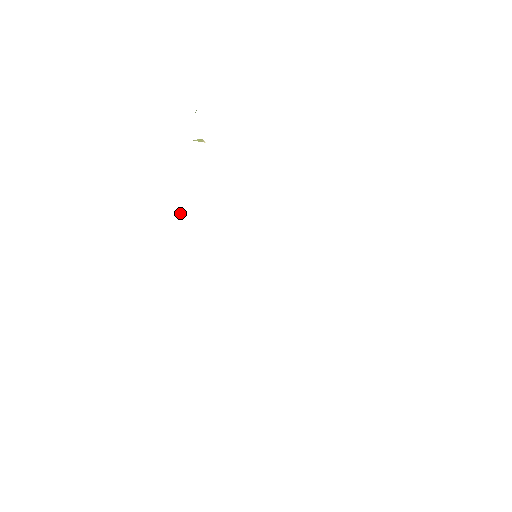
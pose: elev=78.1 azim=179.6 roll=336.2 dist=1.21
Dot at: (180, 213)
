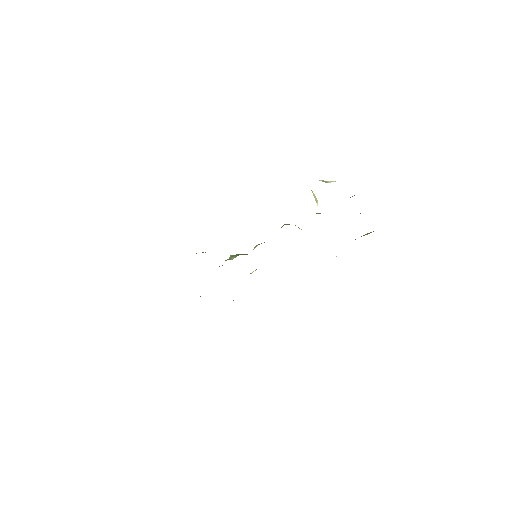
Dot at: occluded
